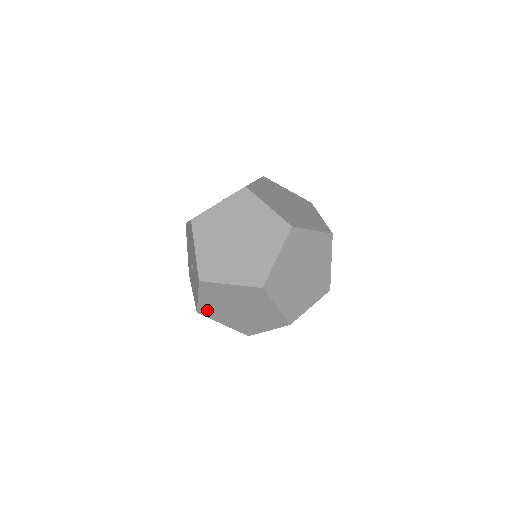
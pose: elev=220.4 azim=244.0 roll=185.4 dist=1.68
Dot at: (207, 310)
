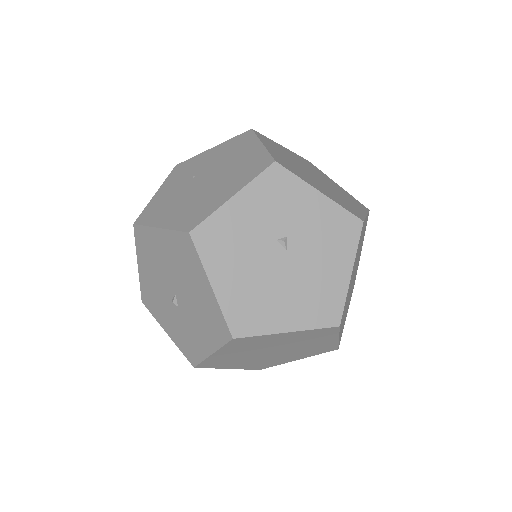
Dot at: occluded
